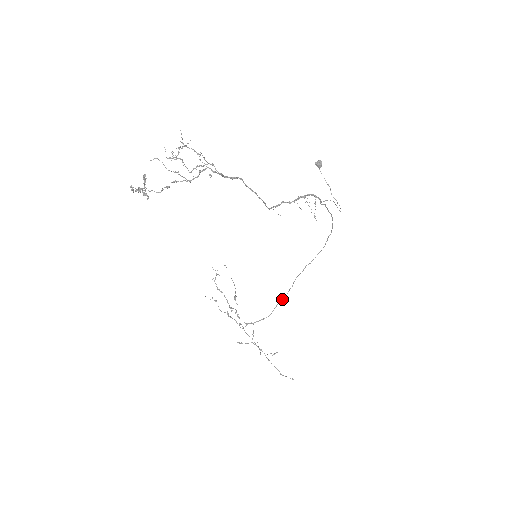
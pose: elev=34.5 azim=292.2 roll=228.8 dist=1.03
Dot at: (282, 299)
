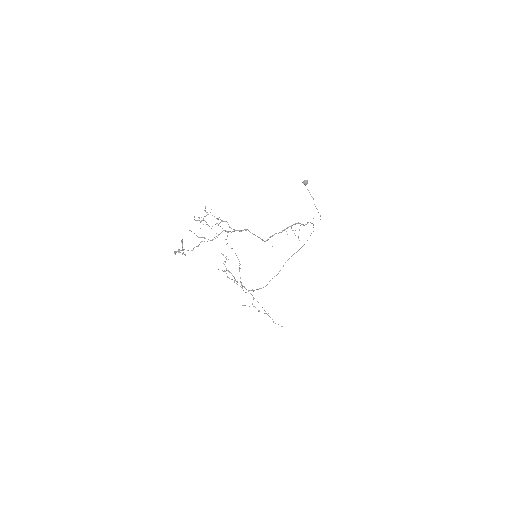
Dot at: occluded
